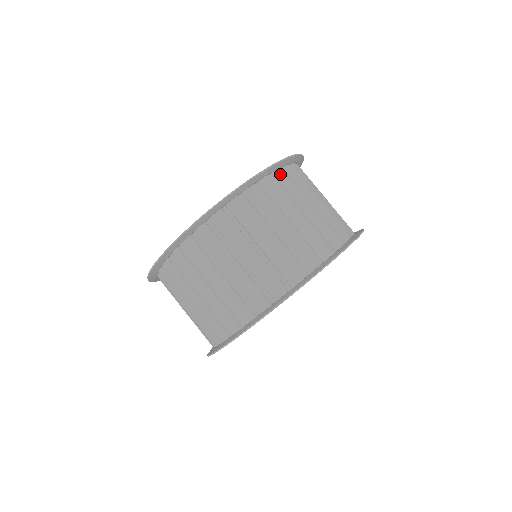
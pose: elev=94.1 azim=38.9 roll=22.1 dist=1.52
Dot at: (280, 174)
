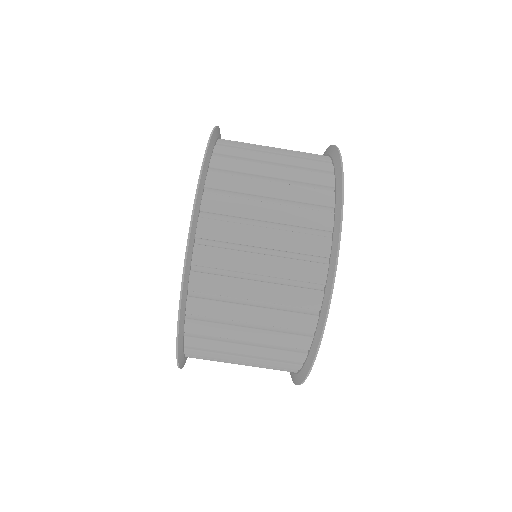
Dot at: (196, 281)
